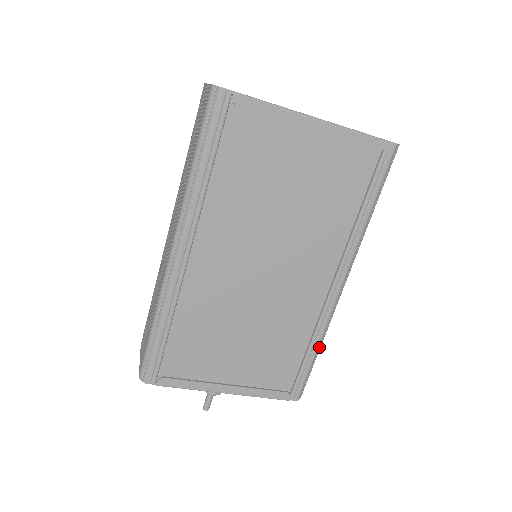
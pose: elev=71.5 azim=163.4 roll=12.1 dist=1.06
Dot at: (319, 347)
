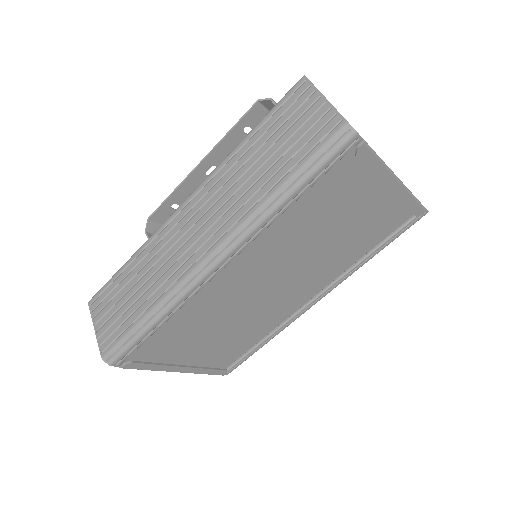
Dot at: occluded
